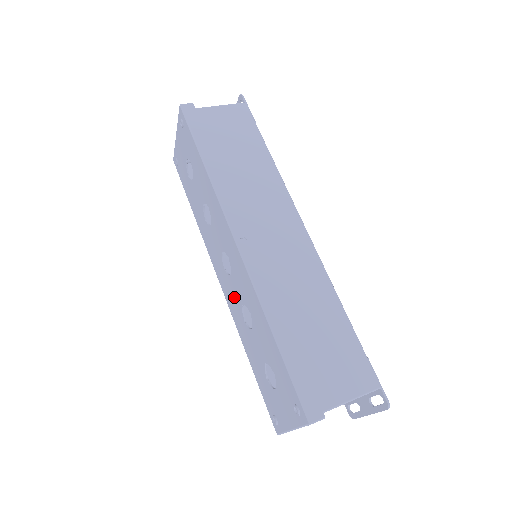
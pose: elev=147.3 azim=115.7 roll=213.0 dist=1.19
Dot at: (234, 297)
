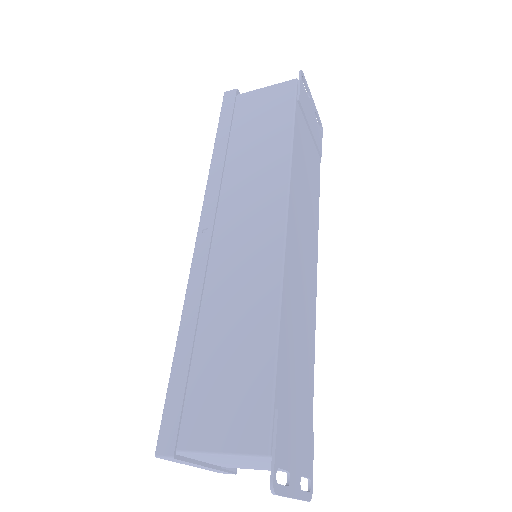
Dot at: occluded
